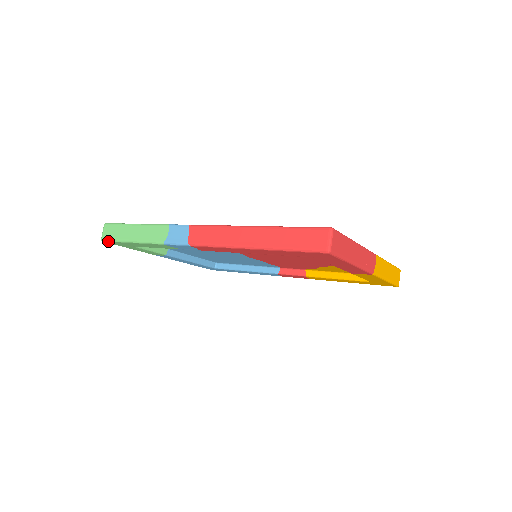
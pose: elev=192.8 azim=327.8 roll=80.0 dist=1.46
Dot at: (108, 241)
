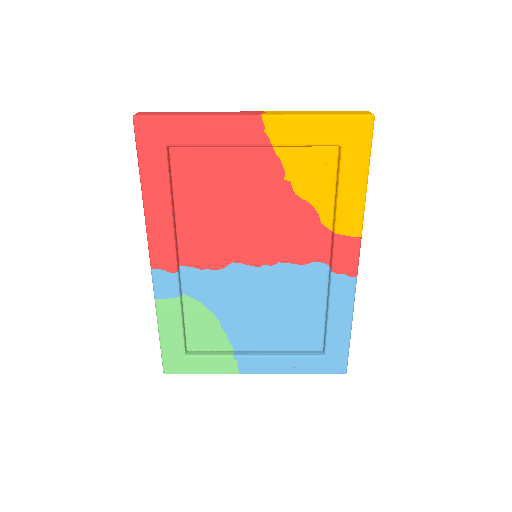
Dot at: (163, 366)
